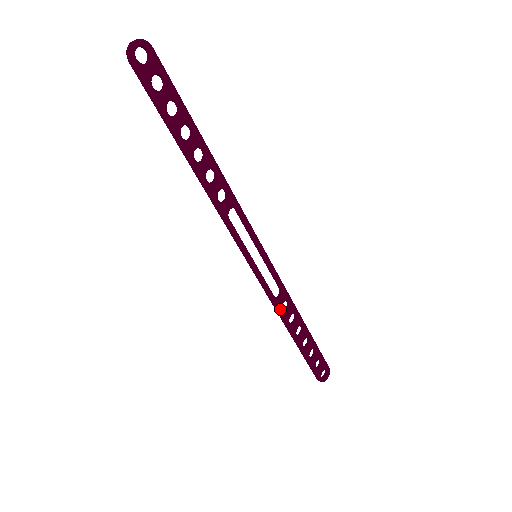
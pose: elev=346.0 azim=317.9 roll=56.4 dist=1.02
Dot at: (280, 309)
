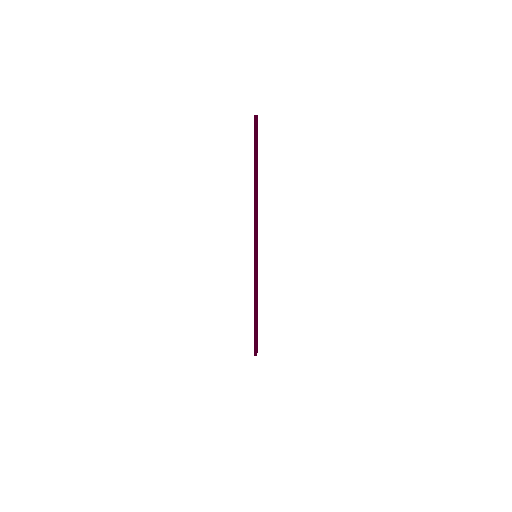
Dot at: (257, 295)
